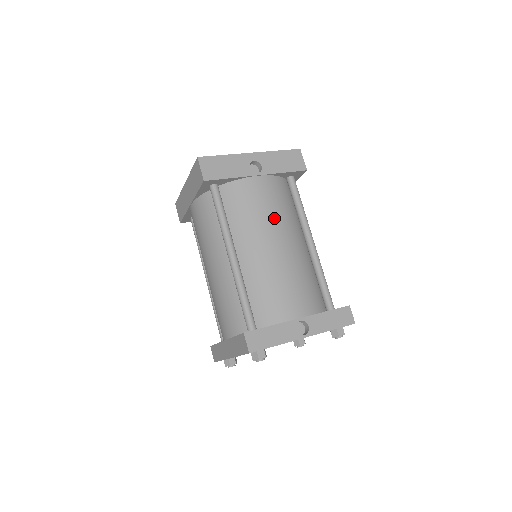
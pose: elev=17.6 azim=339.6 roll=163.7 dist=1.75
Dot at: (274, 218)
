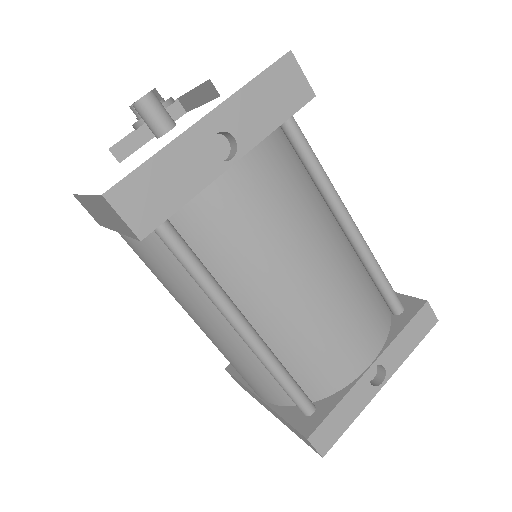
Dot at: (290, 232)
